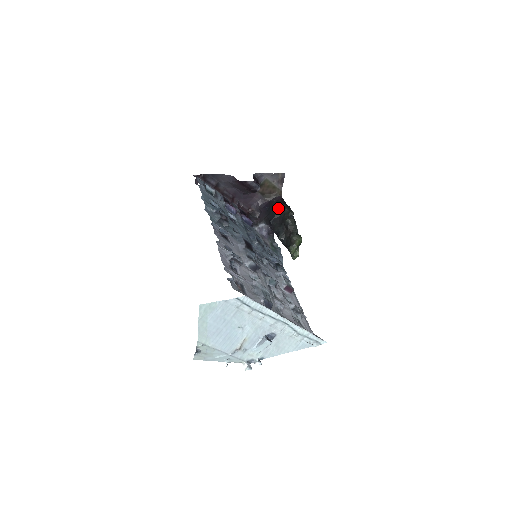
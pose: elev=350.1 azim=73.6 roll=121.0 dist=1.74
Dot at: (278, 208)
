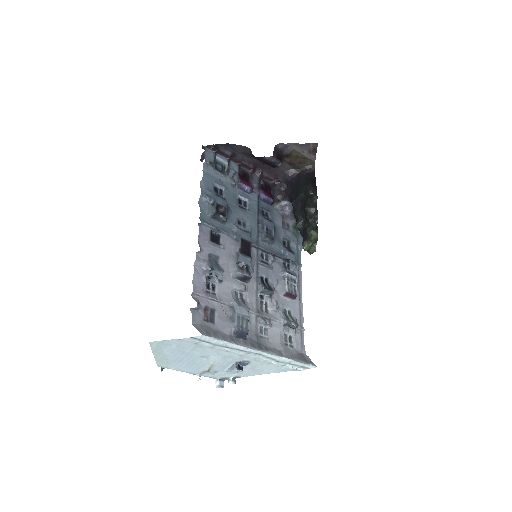
Dot at: (303, 188)
